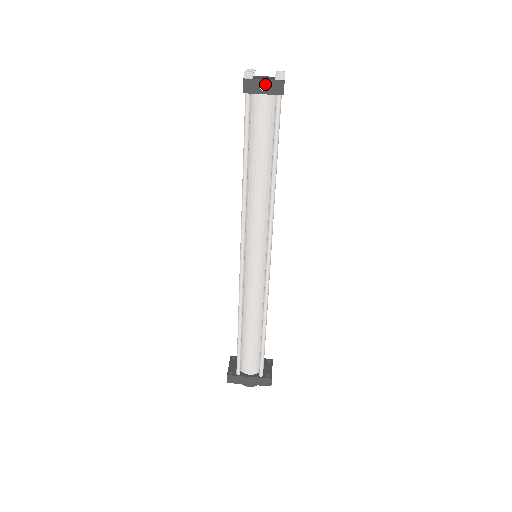
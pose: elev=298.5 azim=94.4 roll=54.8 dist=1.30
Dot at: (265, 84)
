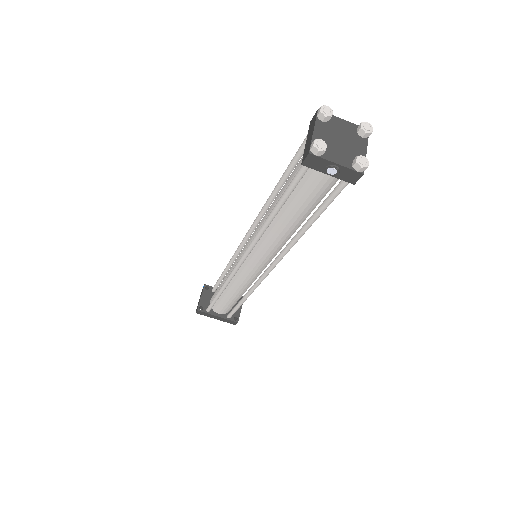
Dot at: (336, 169)
